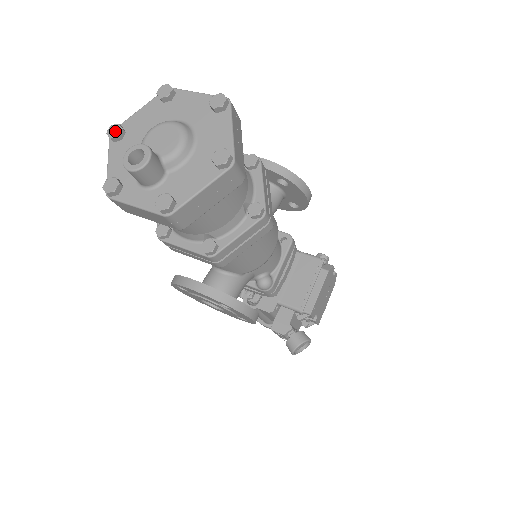
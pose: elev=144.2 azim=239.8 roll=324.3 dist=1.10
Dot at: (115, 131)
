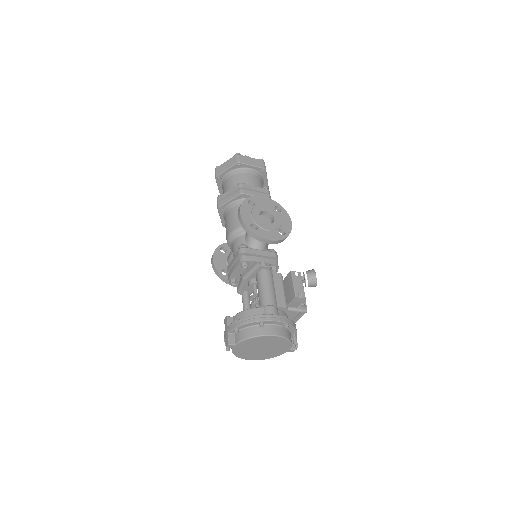
Dot at: occluded
